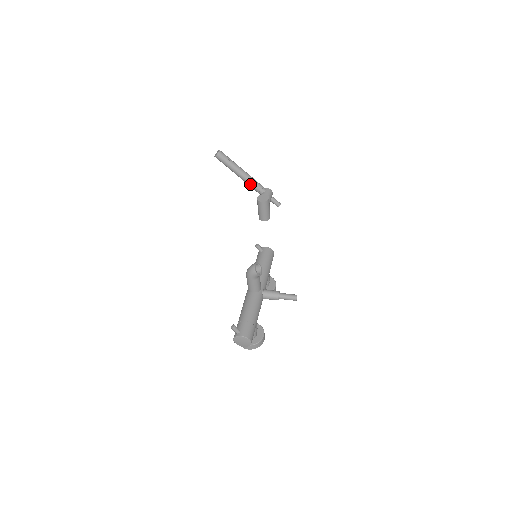
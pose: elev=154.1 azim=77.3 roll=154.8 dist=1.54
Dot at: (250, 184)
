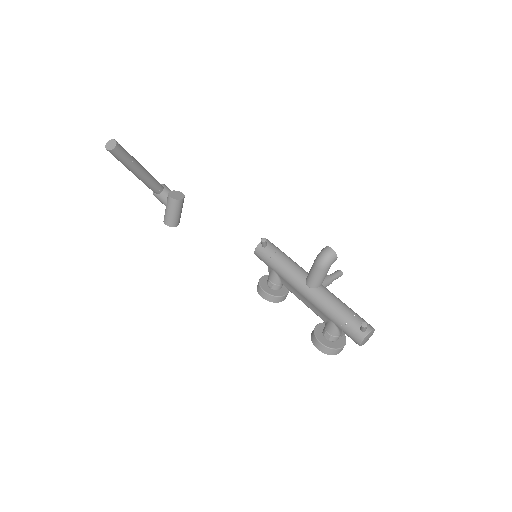
Dot at: (150, 182)
